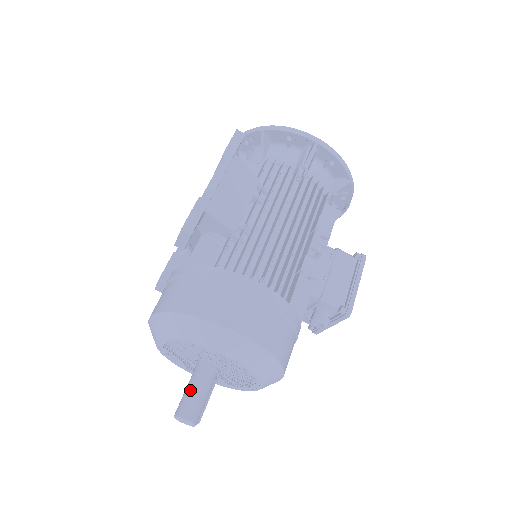
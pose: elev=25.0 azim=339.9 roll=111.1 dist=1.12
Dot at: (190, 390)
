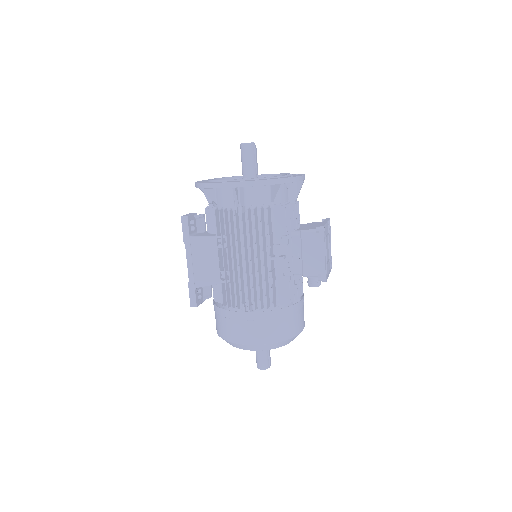
Dot at: (256, 355)
